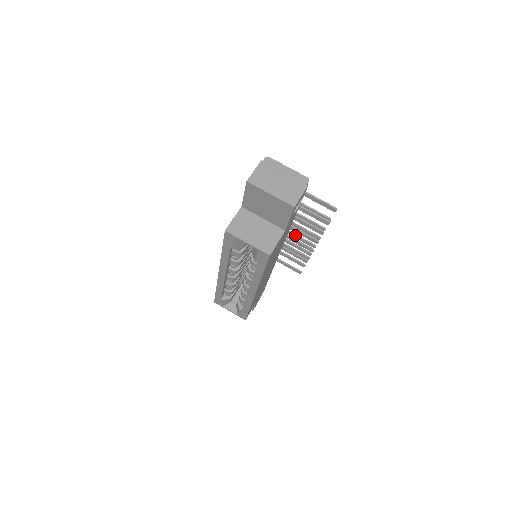
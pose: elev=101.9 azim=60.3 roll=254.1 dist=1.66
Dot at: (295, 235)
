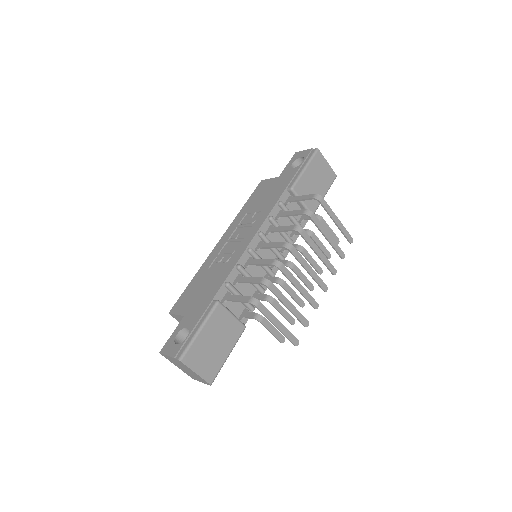
Dot at: (319, 257)
